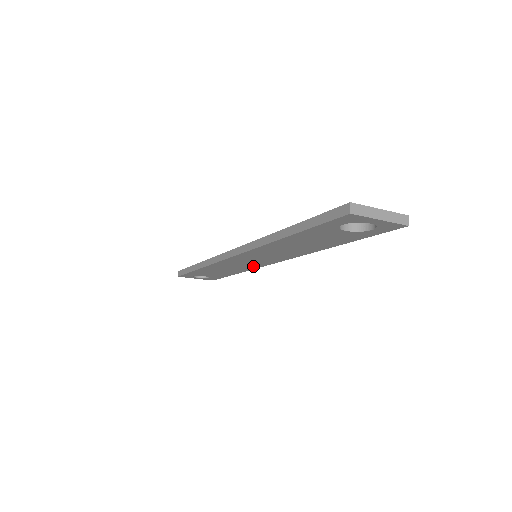
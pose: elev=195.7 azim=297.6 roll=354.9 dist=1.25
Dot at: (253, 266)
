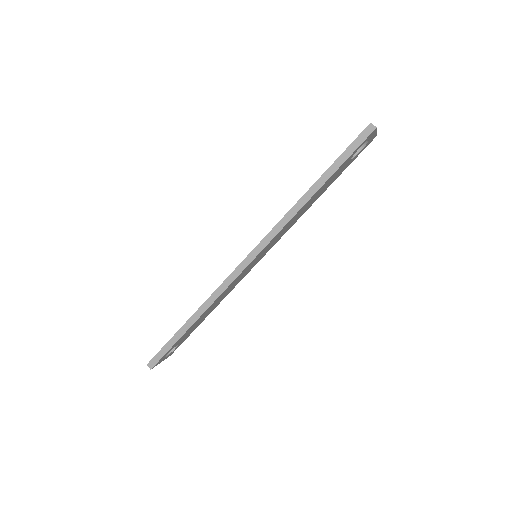
Dot at: (240, 280)
